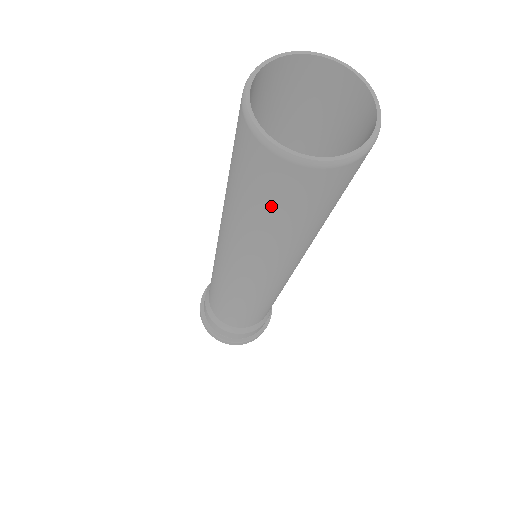
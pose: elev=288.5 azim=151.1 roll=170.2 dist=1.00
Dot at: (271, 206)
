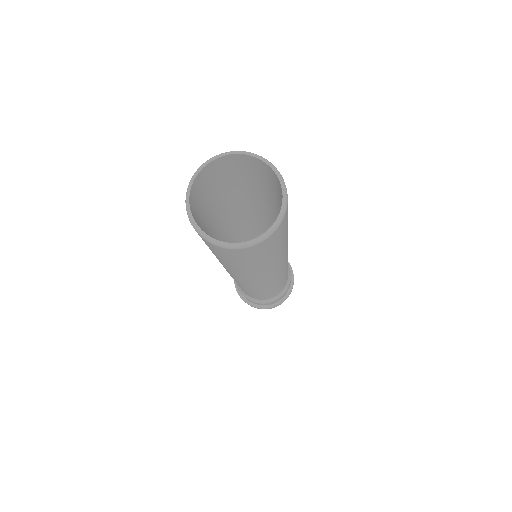
Dot at: (239, 262)
